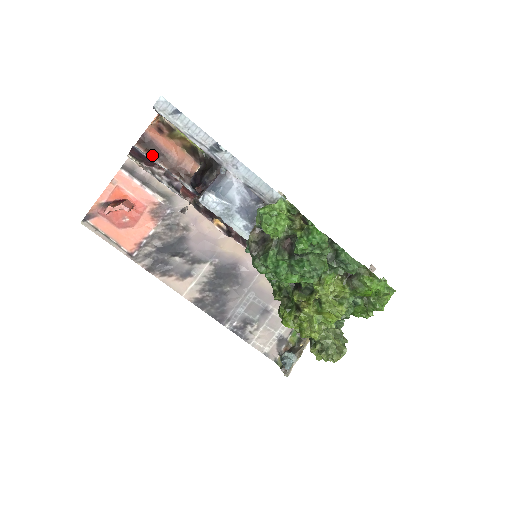
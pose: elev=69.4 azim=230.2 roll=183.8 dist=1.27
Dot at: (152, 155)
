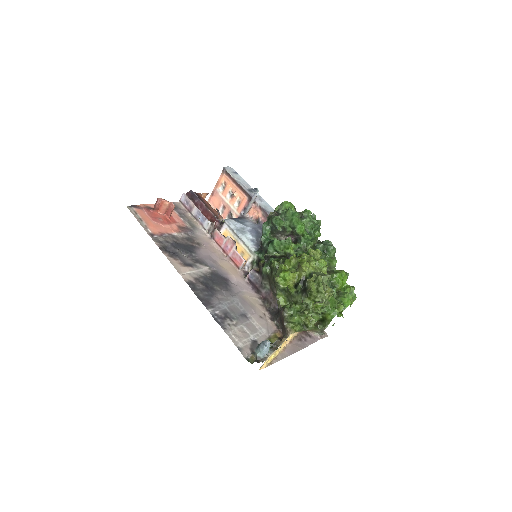
Dot at: (198, 201)
